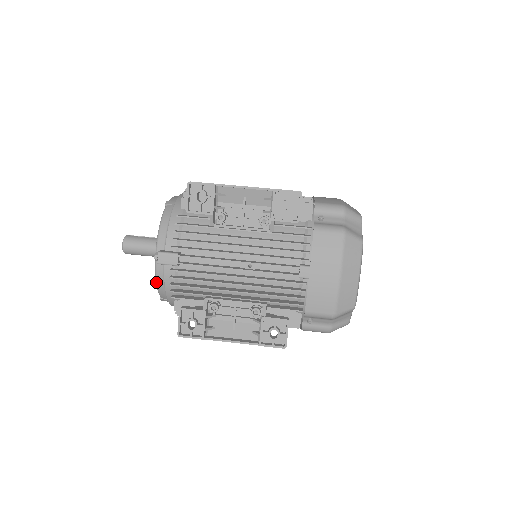
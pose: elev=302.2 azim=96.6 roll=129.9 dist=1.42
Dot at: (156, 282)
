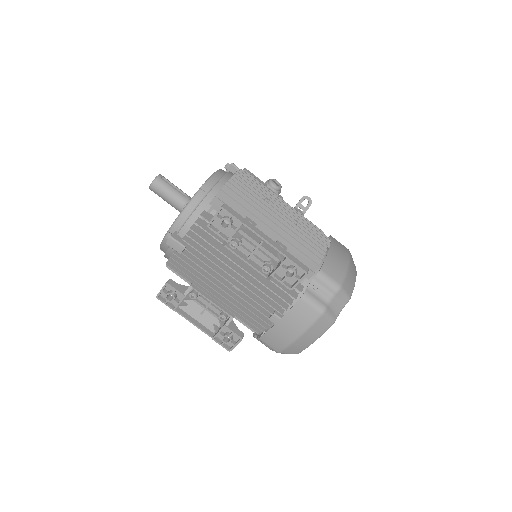
Dot at: (160, 244)
